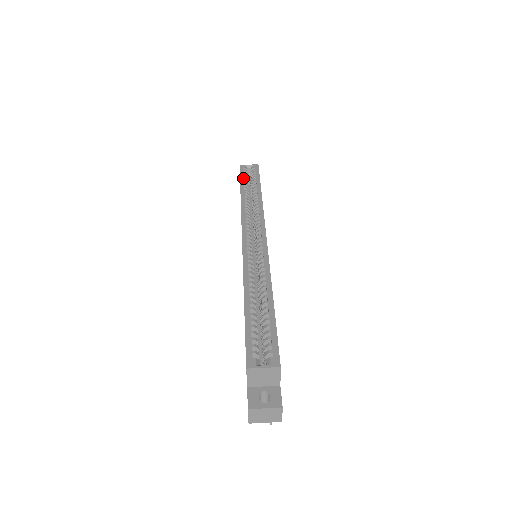
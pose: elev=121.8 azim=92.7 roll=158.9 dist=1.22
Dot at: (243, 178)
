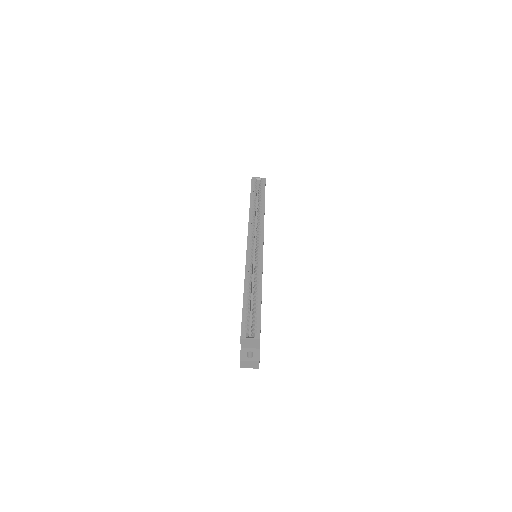
Dot at: (253, 191)
